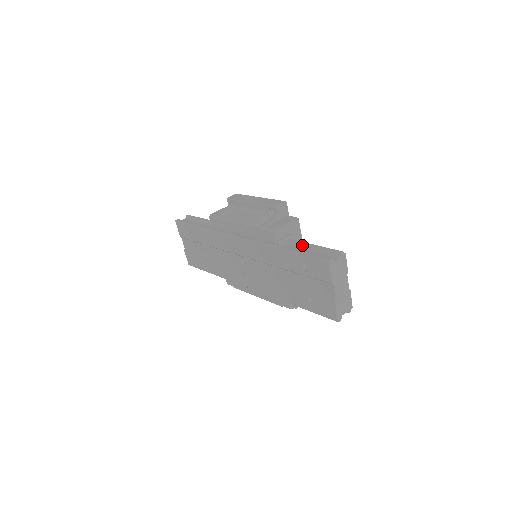
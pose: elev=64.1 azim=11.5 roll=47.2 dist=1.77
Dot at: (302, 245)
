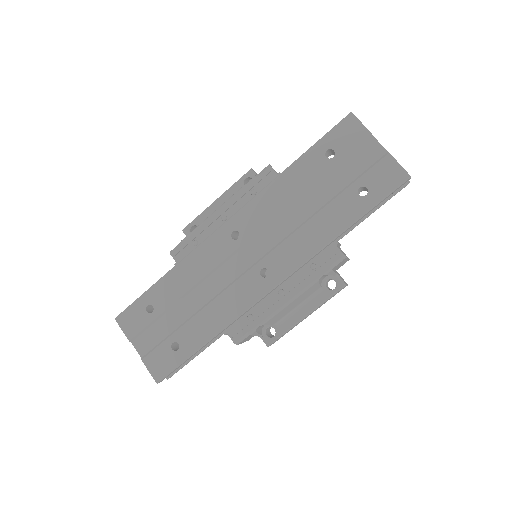
Dot at: occluded
